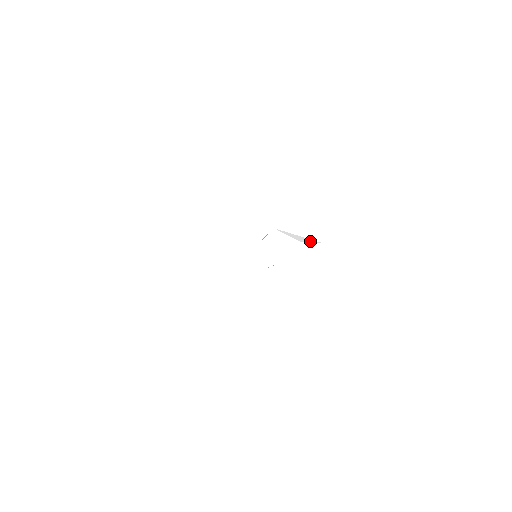
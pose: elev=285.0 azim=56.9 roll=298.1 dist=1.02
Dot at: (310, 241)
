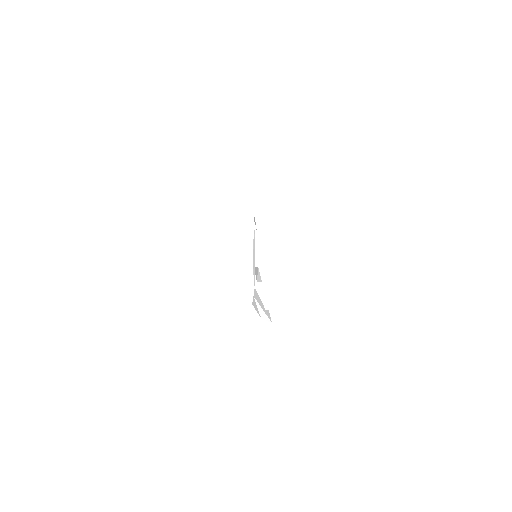
Dot at: (267, 319)
